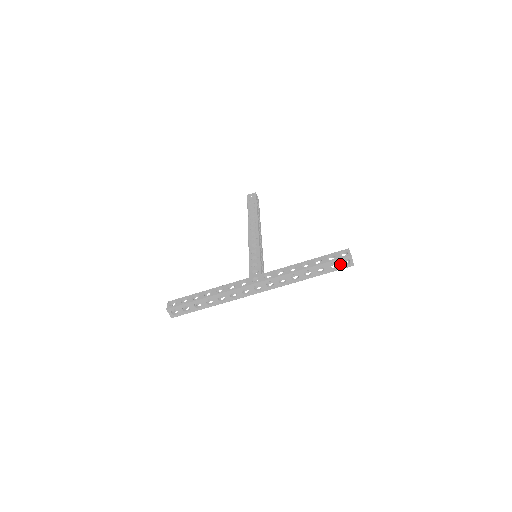
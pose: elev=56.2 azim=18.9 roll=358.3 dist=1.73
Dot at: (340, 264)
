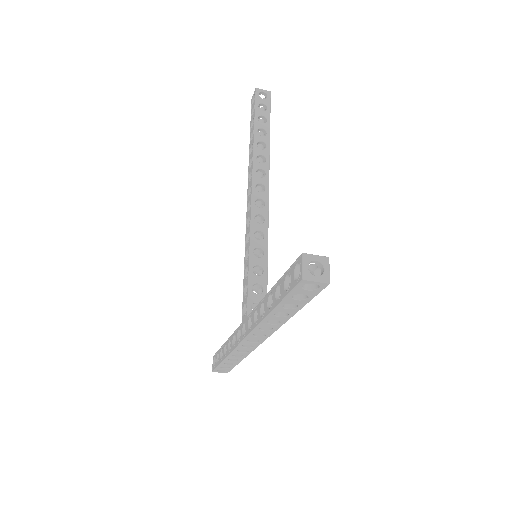
Dot at: (305, 292)
